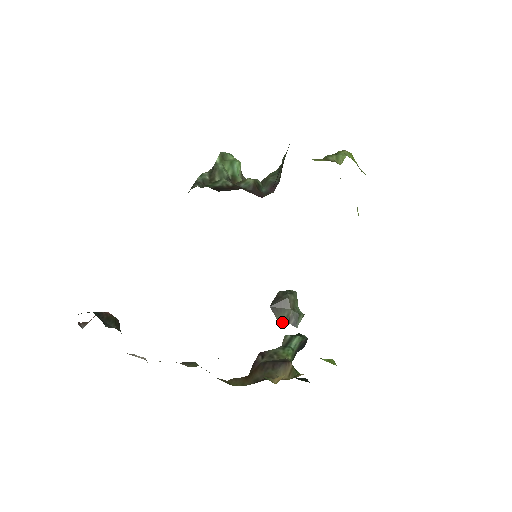
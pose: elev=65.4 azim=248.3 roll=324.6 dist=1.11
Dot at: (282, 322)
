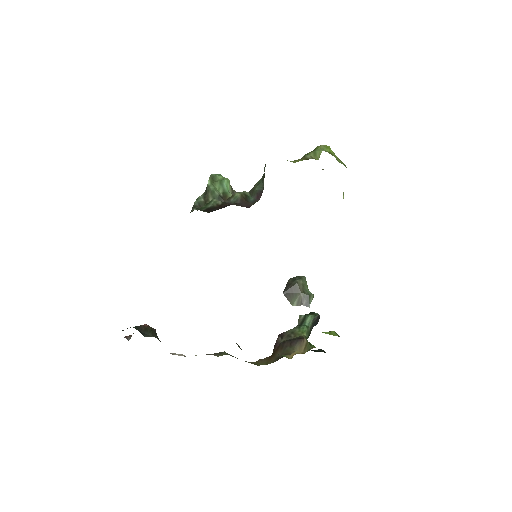
Dot at: (295, 305)
